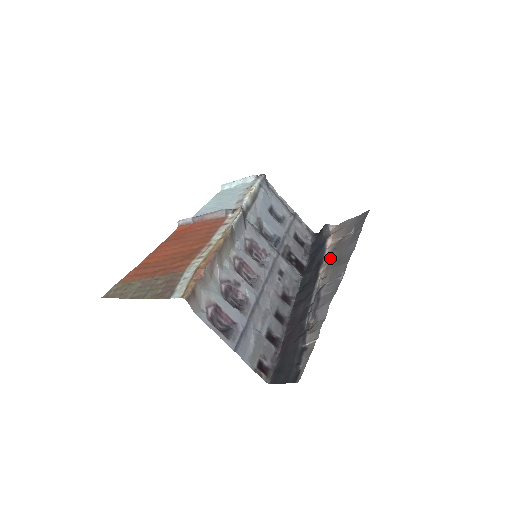
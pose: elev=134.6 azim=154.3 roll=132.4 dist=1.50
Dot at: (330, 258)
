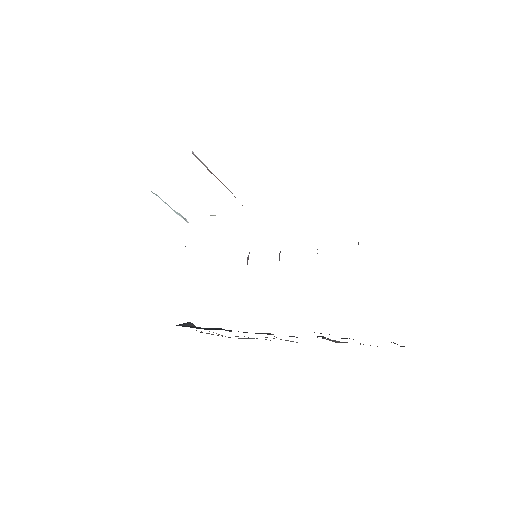
Dot at: occluded
